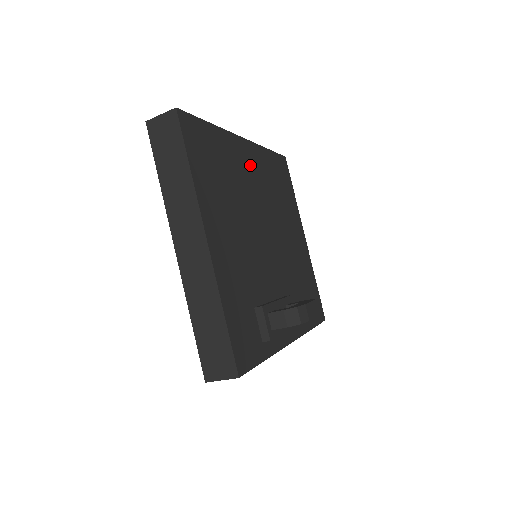
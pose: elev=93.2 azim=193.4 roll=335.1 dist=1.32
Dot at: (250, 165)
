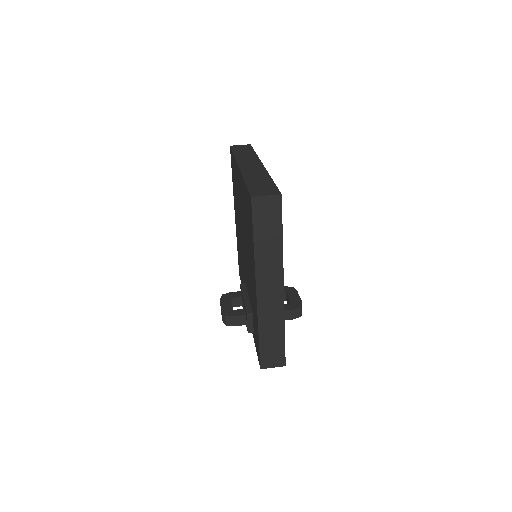
Dot at: occluded
